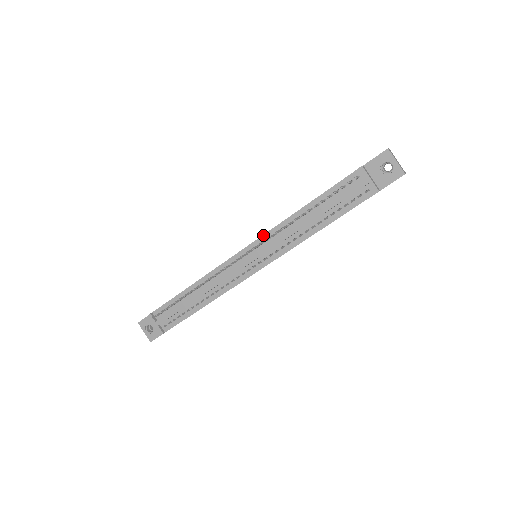
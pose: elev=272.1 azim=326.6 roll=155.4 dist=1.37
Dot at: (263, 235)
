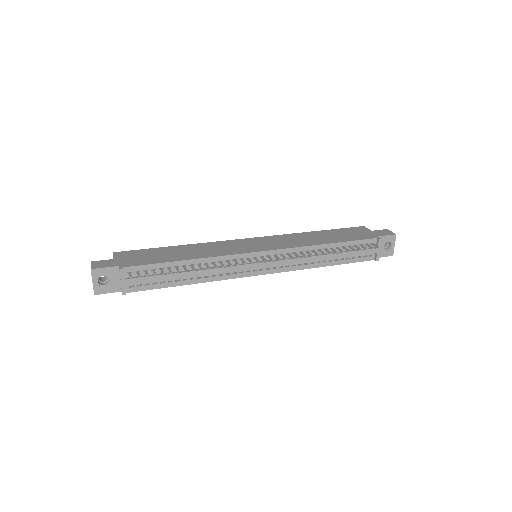
Dot at: (286, 249)
